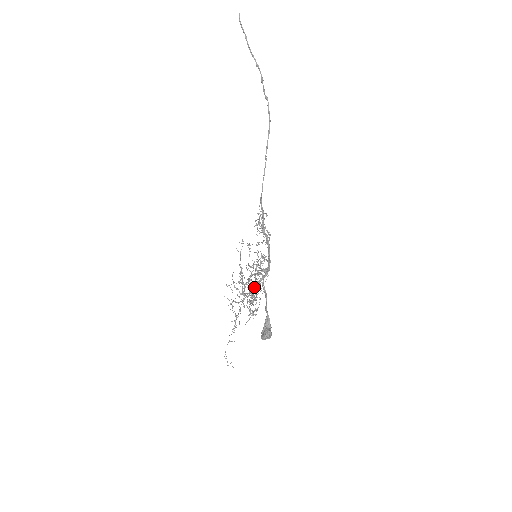
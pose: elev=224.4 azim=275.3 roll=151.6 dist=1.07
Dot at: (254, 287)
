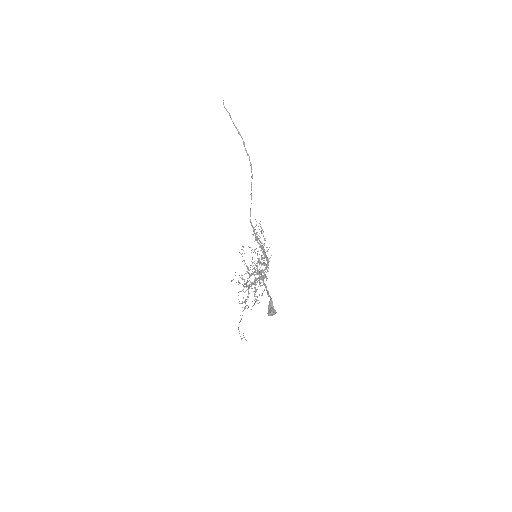
Dot at: occluded
